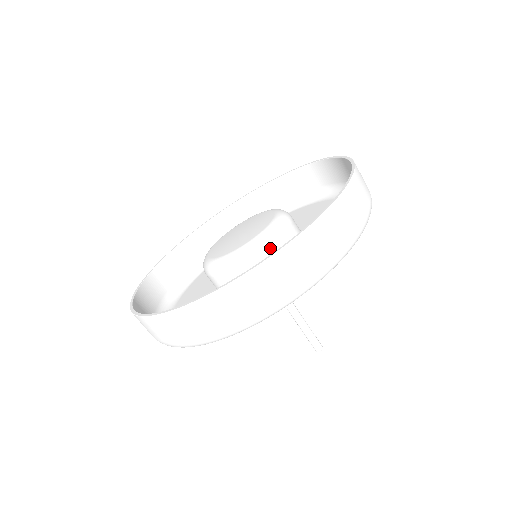
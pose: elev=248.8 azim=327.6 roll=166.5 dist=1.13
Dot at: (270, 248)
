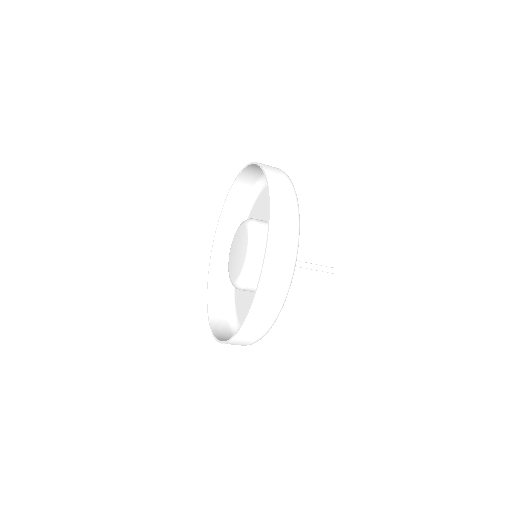
Dot at: (257, 262)
